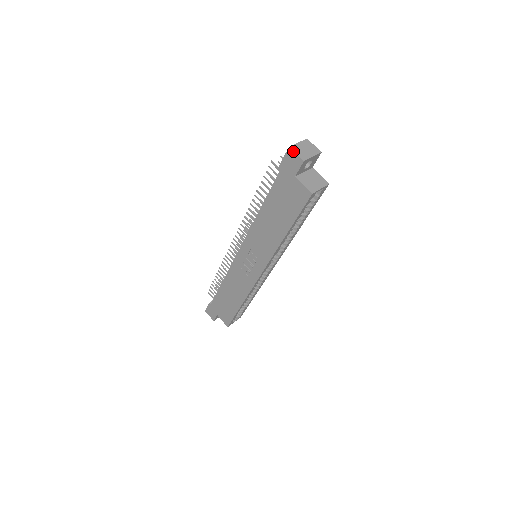
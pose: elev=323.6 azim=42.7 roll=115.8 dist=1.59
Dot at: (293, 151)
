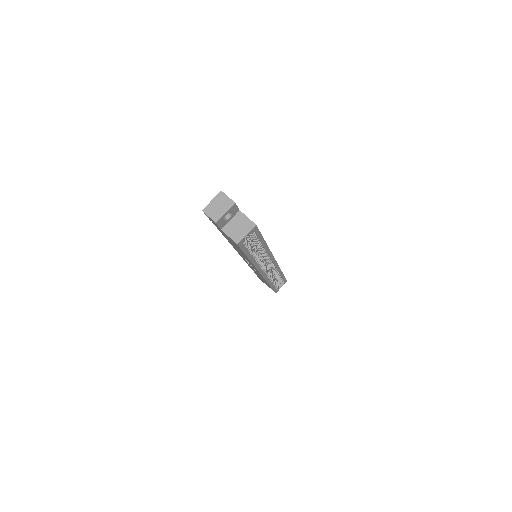
Dot at: (206, 214)
